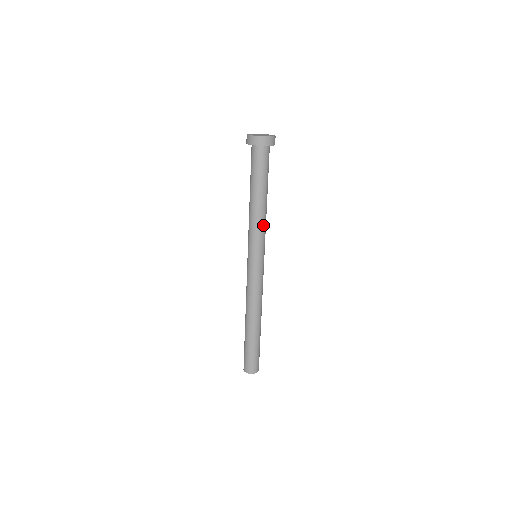
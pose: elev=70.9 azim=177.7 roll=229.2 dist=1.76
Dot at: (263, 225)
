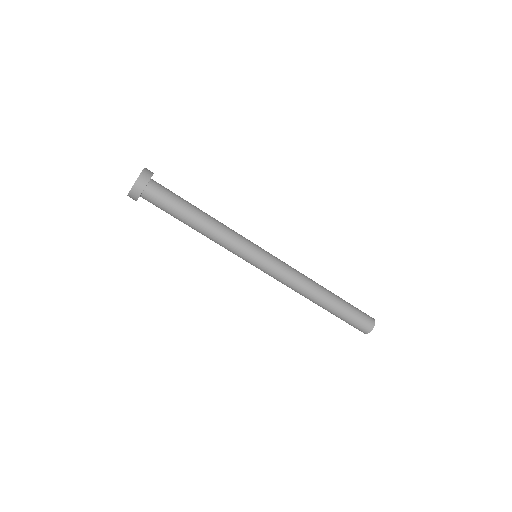
Dot at: (229, 229)
